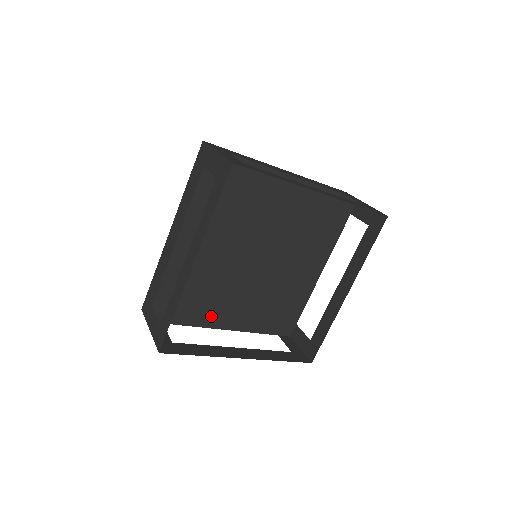
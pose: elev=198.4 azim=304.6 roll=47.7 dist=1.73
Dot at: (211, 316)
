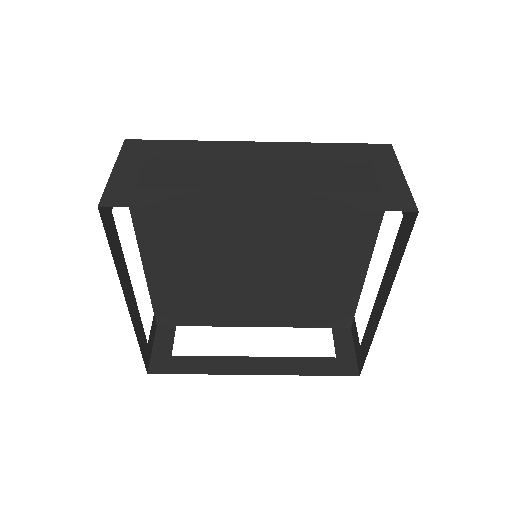
Dot at: (228, 317)
